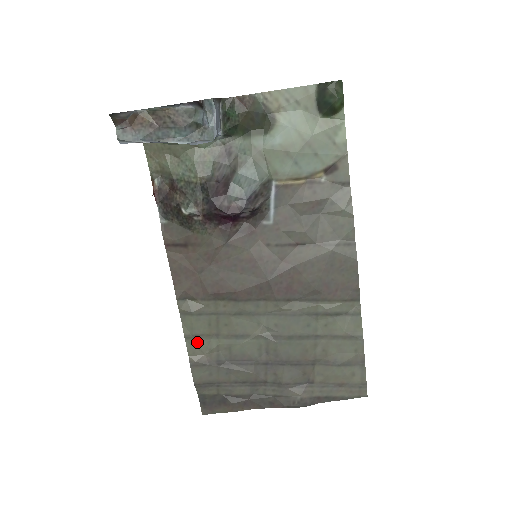
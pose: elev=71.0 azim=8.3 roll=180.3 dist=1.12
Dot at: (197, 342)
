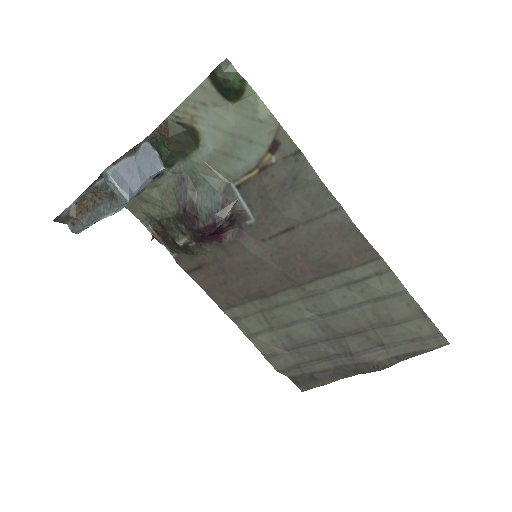
Dot at: (259, 338)
